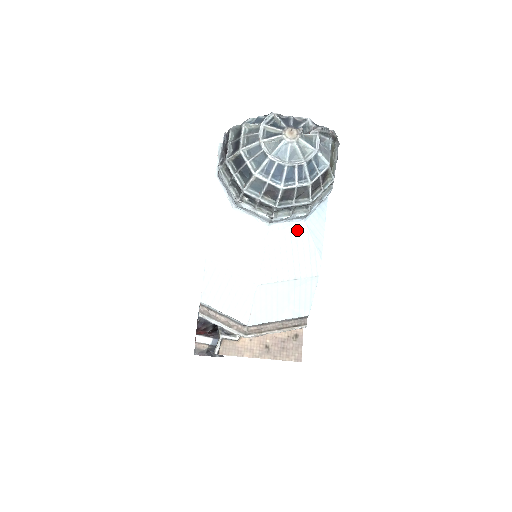
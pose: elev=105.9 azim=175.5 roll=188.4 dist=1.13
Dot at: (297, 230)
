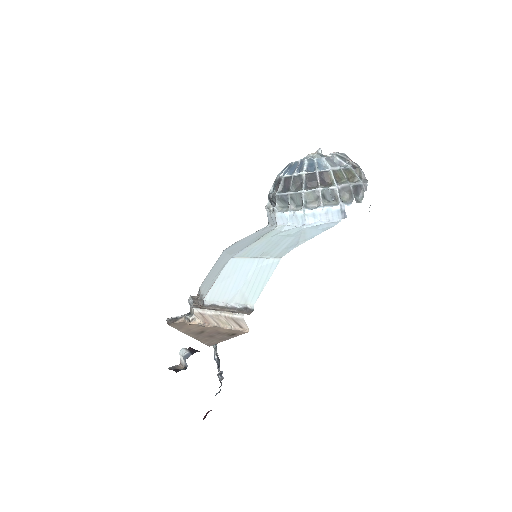
Dot at: (294, 232)
